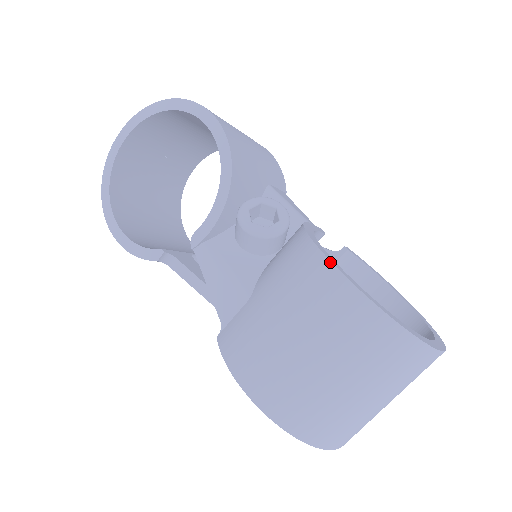
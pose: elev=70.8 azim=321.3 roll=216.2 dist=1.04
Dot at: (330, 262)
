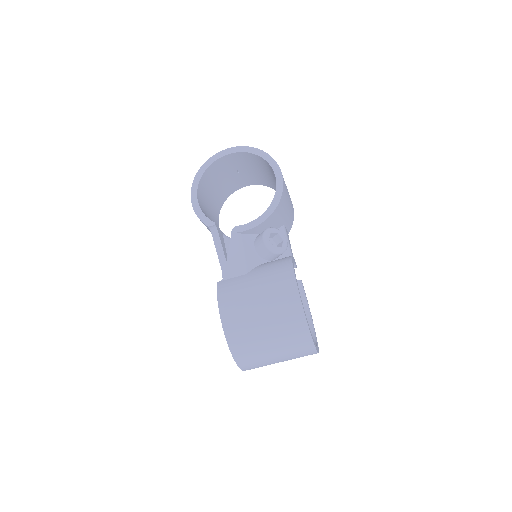
Dot at: (296, 280)
